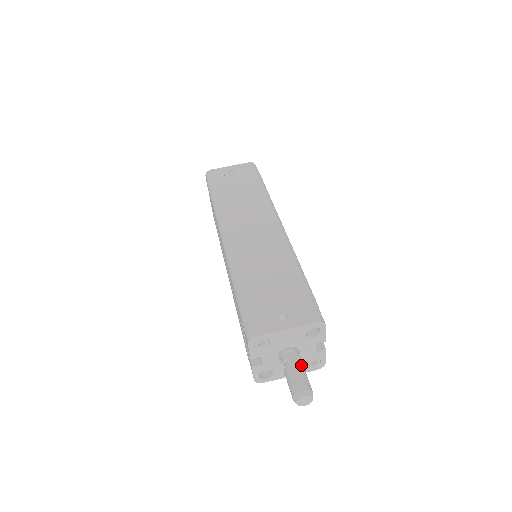
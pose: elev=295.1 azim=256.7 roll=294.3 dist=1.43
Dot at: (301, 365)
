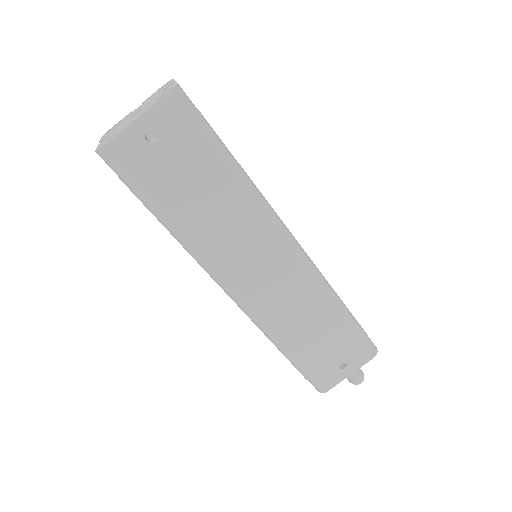
Dot at: occluded
